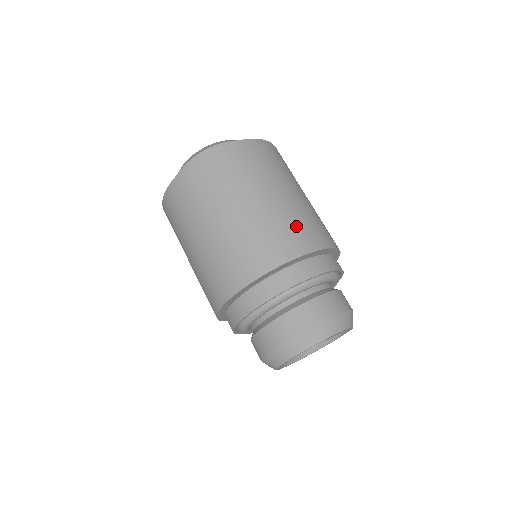
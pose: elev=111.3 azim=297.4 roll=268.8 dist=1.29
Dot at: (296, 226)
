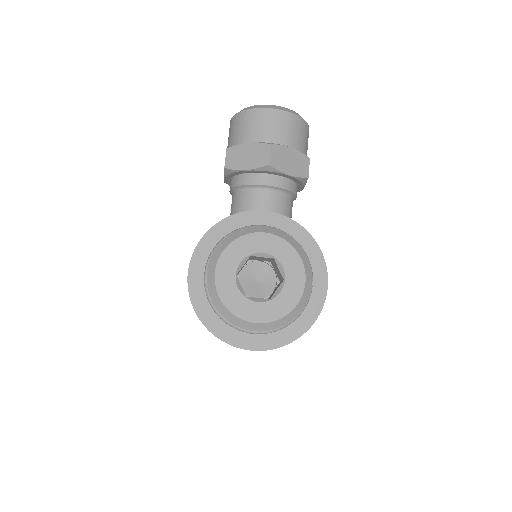
Dot at: occluded
